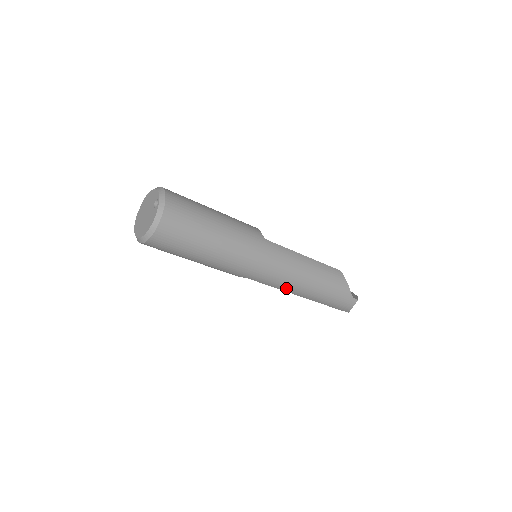
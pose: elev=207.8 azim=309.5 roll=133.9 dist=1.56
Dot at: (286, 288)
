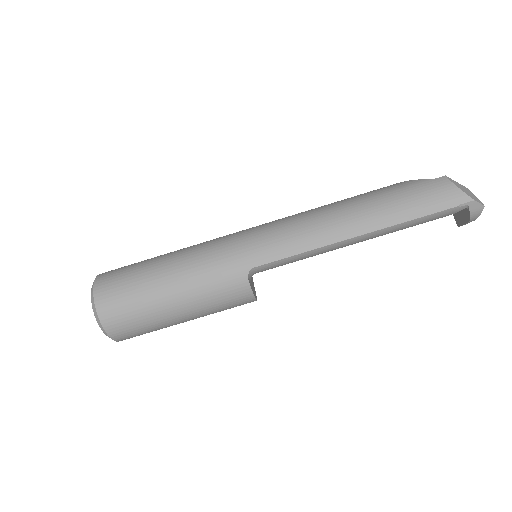
Dot at: (316, 238)
